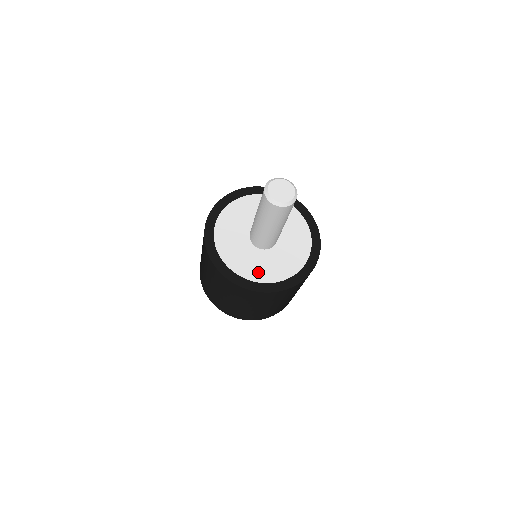
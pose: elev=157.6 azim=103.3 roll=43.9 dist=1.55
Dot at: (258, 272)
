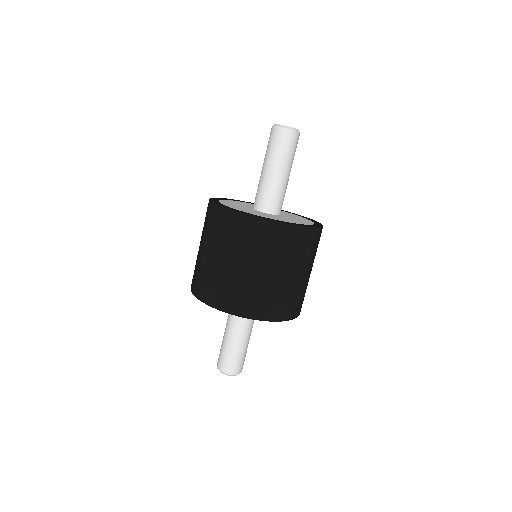
Dot at: (265, 216)
